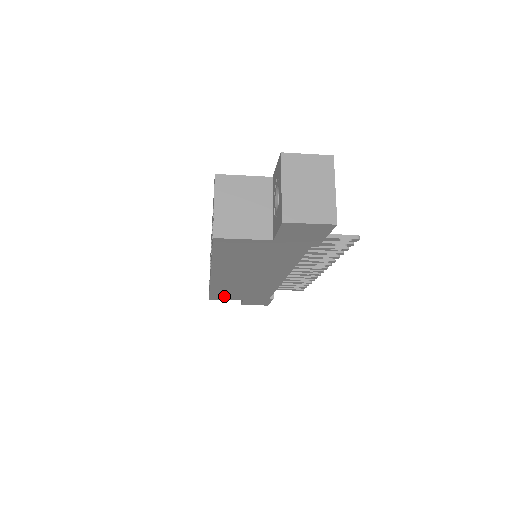
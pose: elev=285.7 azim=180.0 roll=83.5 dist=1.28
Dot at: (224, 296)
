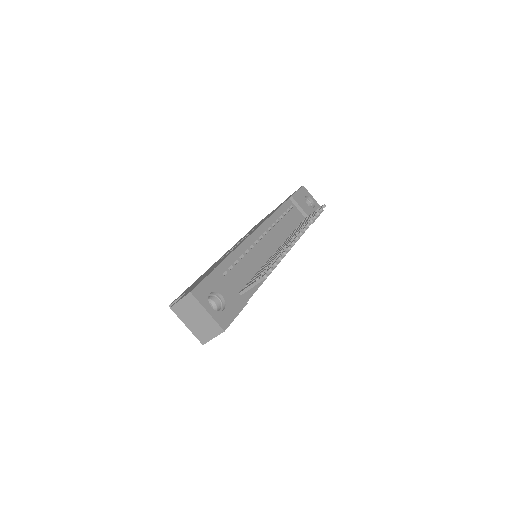
Dot at: occluded
